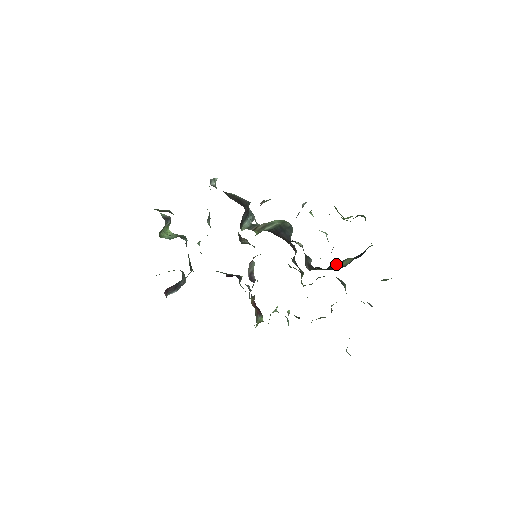
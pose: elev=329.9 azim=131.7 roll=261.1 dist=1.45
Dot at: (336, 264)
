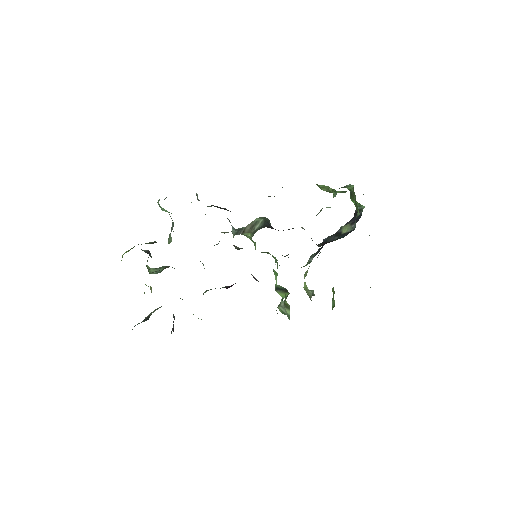
Dot at: (334, 235)
